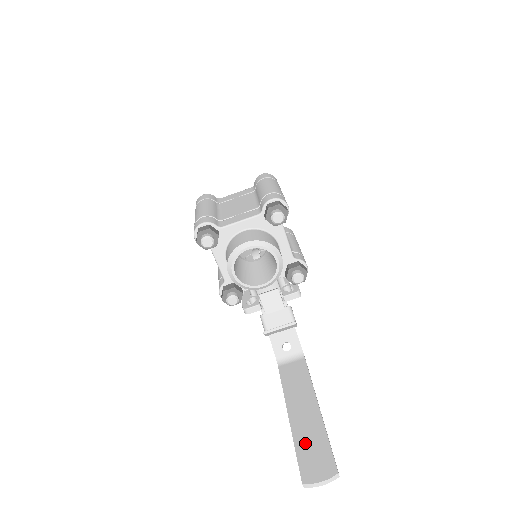
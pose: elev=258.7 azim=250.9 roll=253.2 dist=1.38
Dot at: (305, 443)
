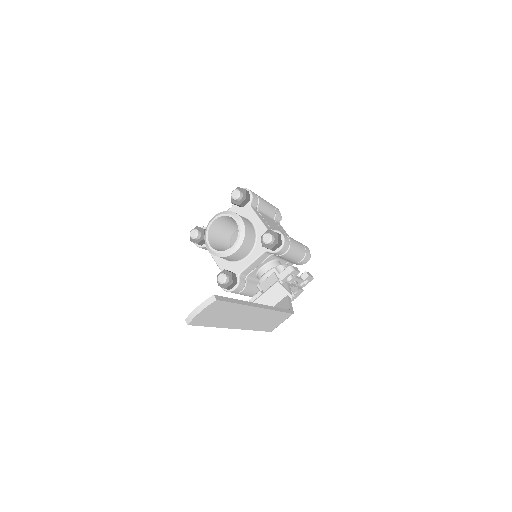
Dot at: occluded
